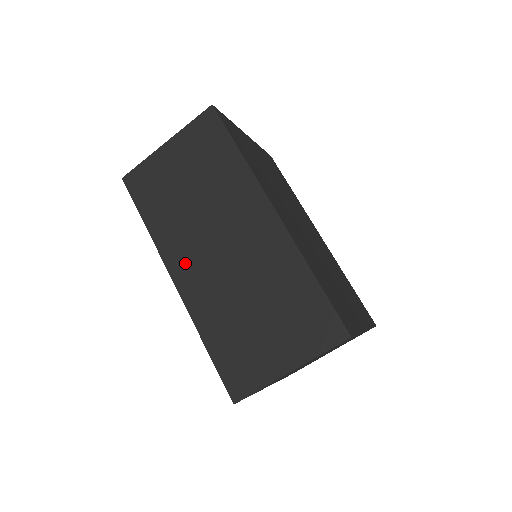
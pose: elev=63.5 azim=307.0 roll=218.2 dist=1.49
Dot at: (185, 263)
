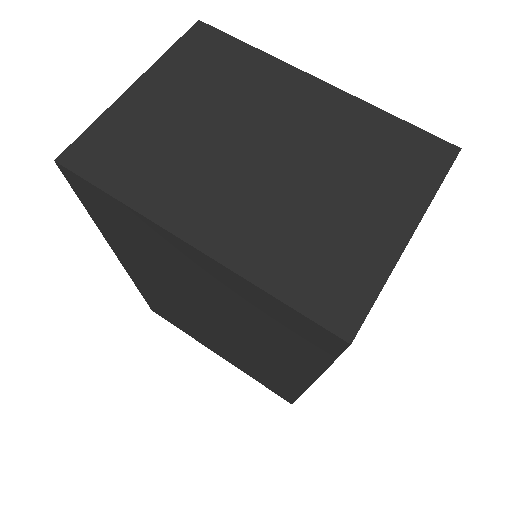
Dot at: occluded
